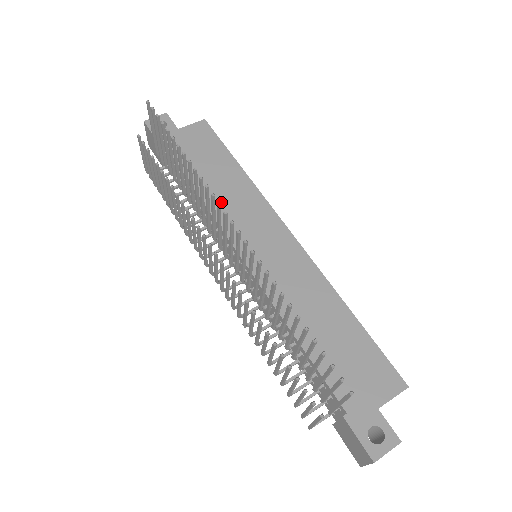
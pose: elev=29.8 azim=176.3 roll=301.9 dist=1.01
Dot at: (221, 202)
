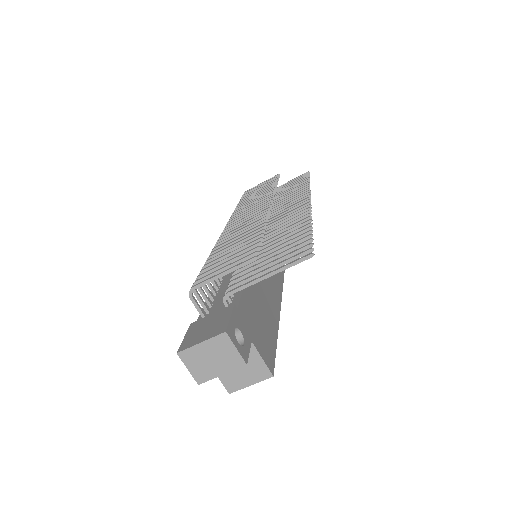
Dot at: occluded
